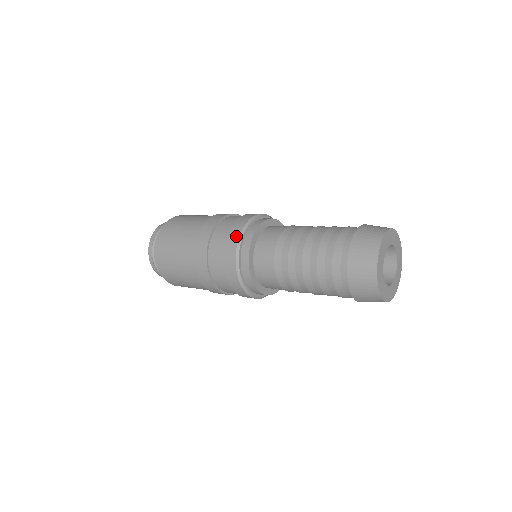
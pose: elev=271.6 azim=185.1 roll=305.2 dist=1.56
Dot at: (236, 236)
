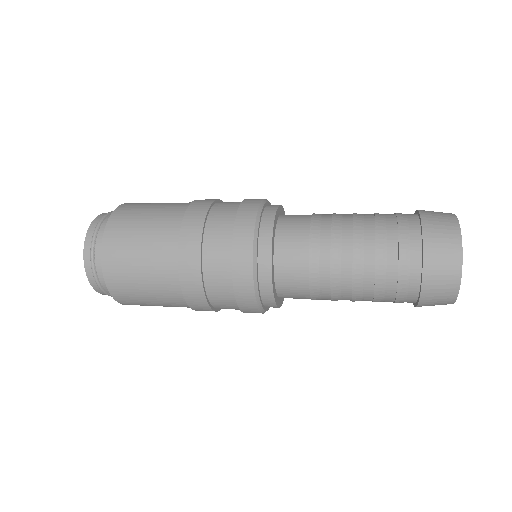
Dot at: (255, 204)
